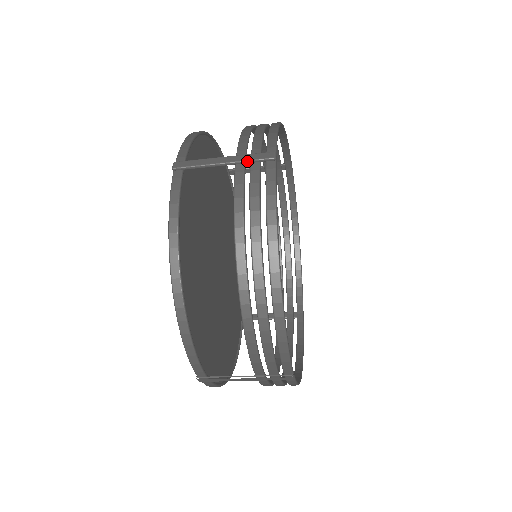
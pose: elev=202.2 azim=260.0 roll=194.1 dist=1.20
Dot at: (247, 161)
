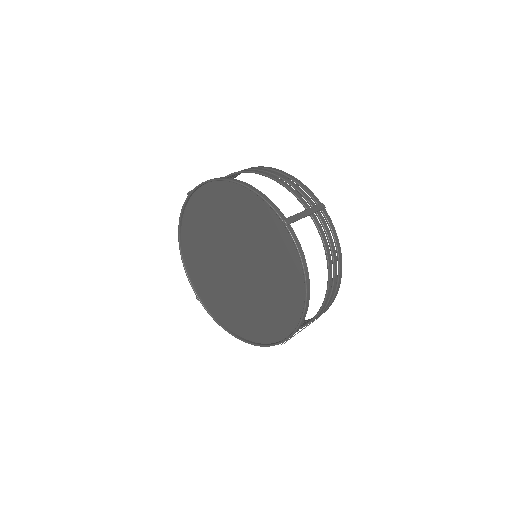
Dot at: (316, 212)
